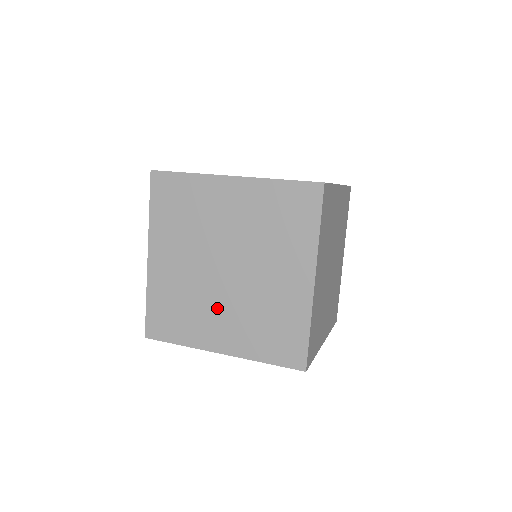
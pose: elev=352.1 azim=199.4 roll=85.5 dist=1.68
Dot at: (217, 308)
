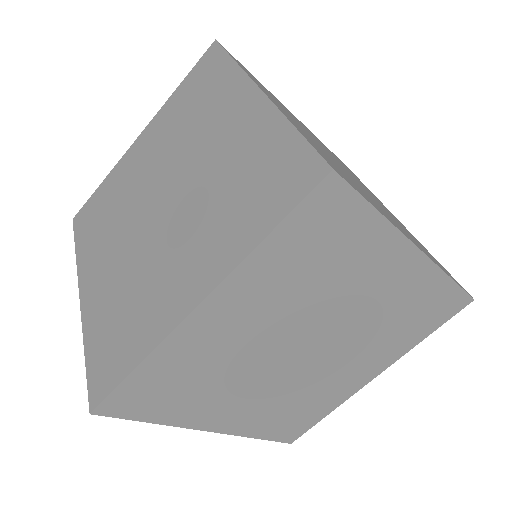
Dot at: (335, 371)
